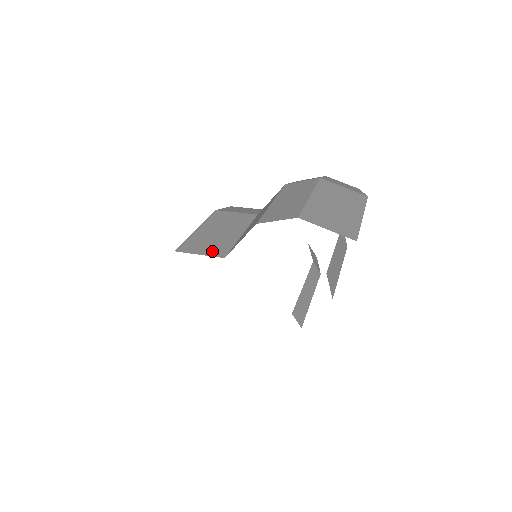
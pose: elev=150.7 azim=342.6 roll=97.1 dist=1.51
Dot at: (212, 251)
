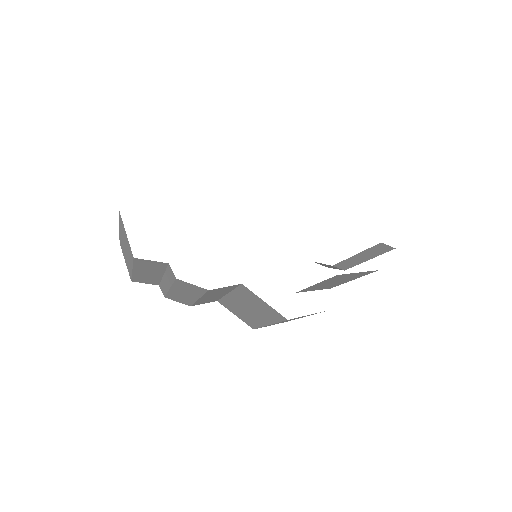
Dot at: occluded
